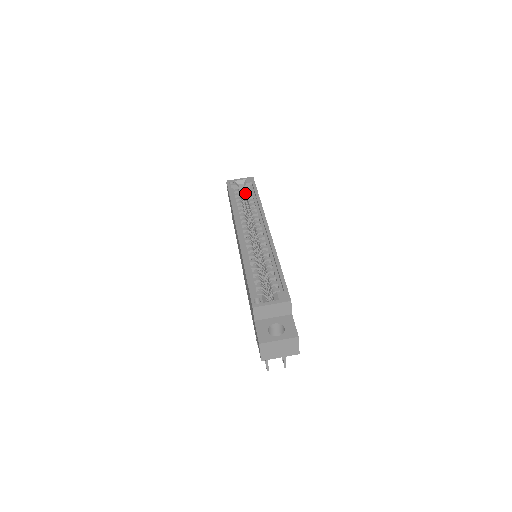
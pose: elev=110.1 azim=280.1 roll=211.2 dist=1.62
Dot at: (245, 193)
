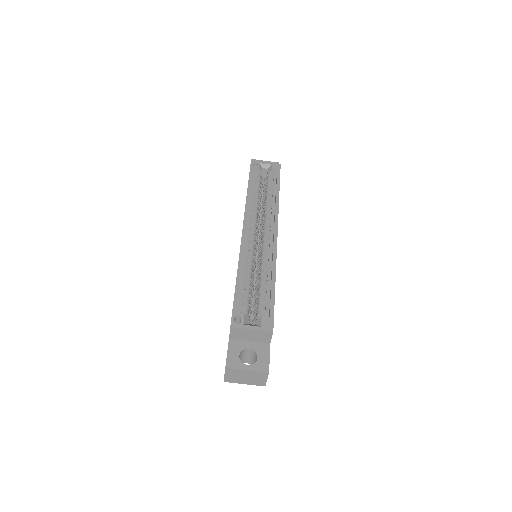
Dot at: (266, 180)
